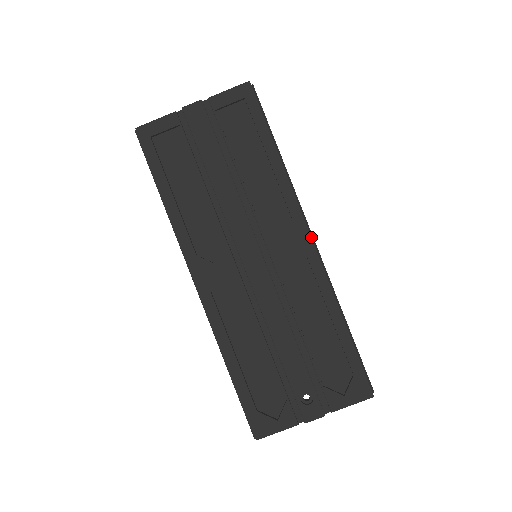
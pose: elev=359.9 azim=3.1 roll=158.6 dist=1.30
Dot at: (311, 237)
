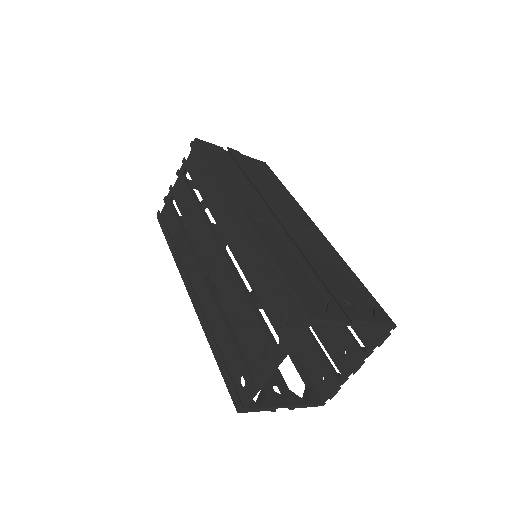
Dot at: (318, 228)
